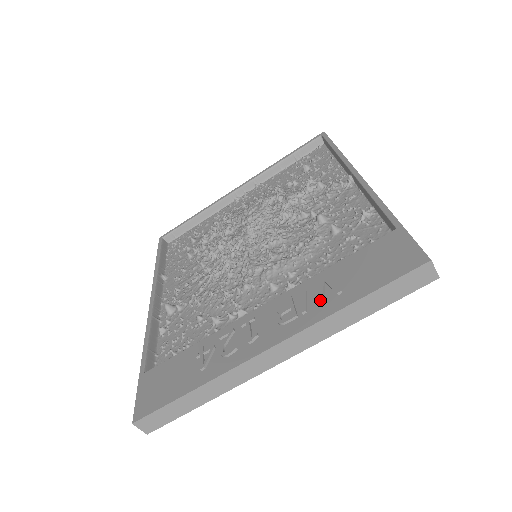
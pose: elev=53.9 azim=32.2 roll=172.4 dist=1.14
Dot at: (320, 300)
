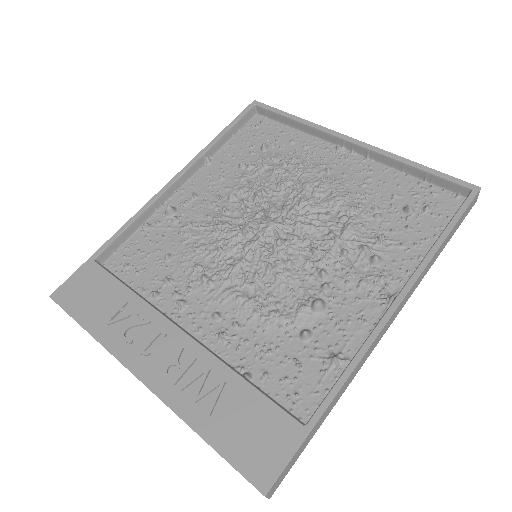
Dot at: (195, 398)
